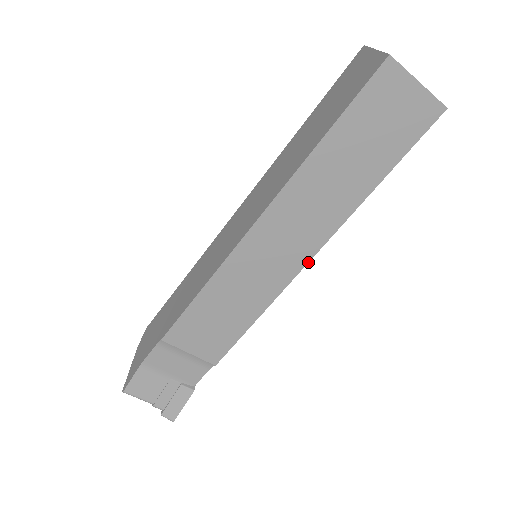
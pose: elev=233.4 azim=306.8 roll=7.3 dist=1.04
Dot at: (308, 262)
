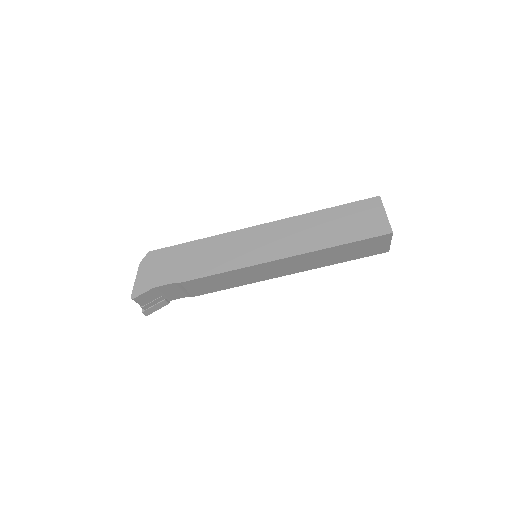
Dot at: occluded
